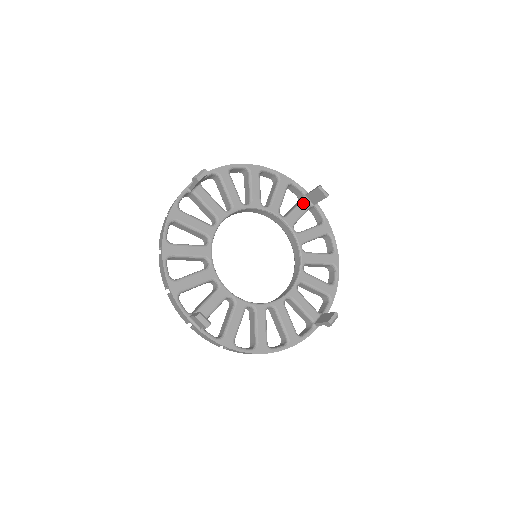
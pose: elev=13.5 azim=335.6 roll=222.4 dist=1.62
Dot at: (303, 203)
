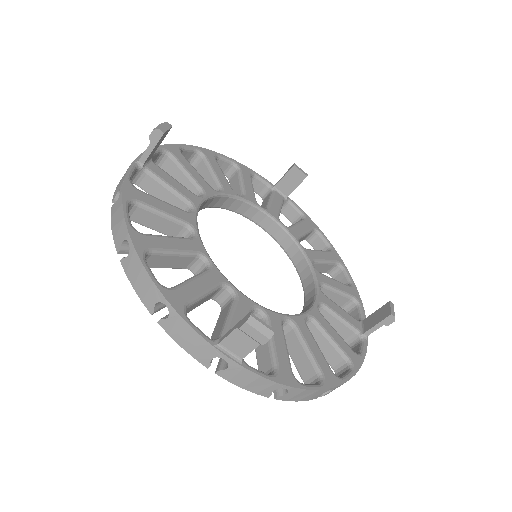
Dot at: (275, 195)
